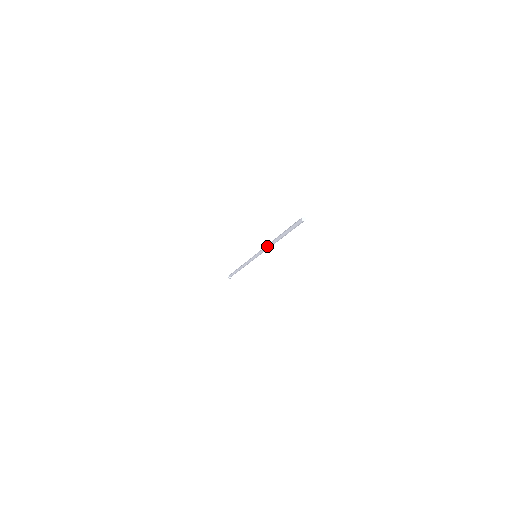
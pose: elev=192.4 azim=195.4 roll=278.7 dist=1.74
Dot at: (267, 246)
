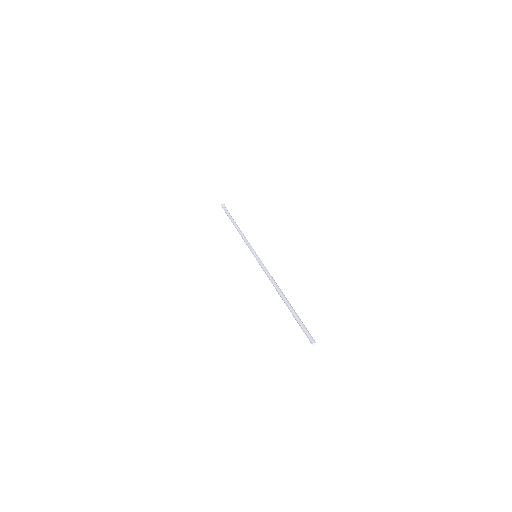
Dot at: occluded
